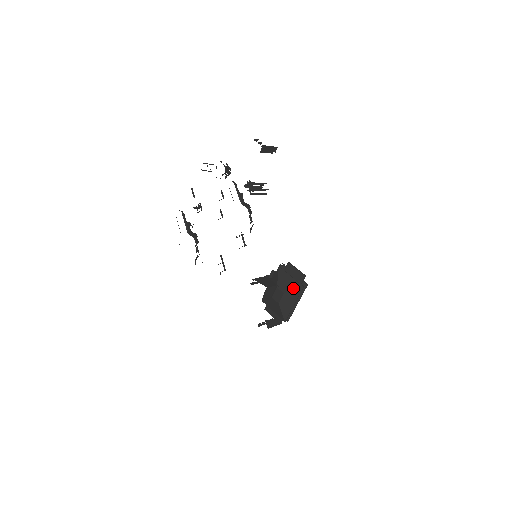
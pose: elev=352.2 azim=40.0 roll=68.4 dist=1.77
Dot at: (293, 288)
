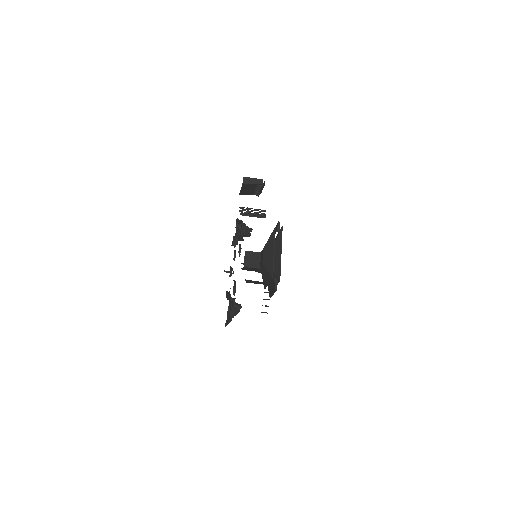
Dot at: (269, 238)
